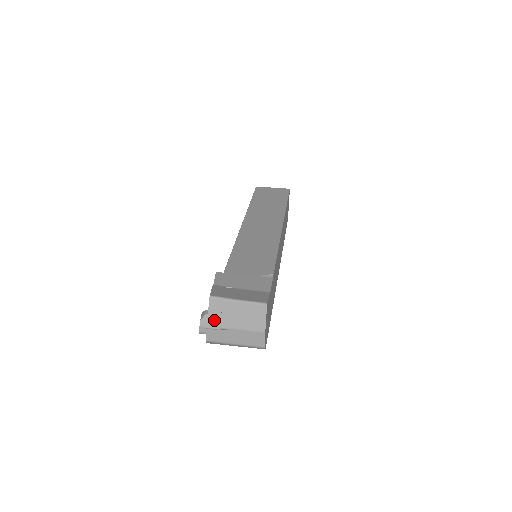
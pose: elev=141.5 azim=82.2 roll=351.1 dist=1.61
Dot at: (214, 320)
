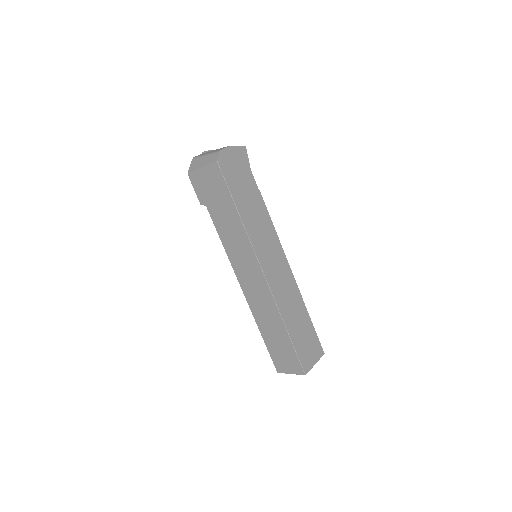
Dot at: occluded
